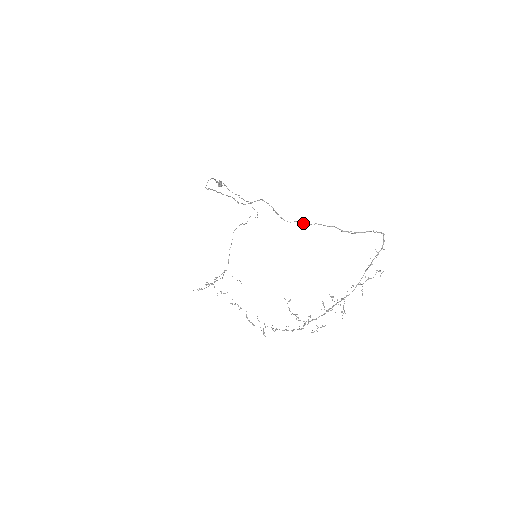
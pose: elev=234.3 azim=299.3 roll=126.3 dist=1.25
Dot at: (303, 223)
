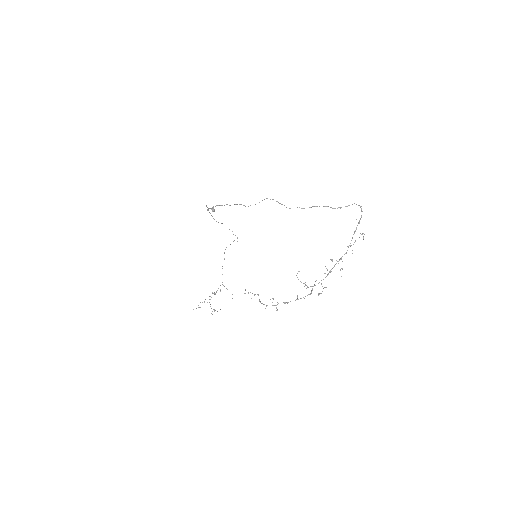
Dot at: (303, 208)
